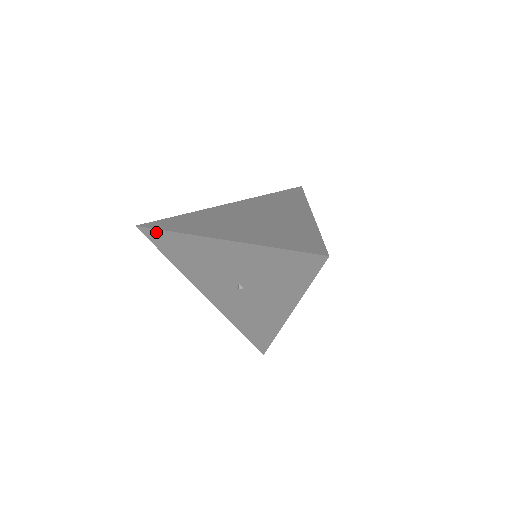
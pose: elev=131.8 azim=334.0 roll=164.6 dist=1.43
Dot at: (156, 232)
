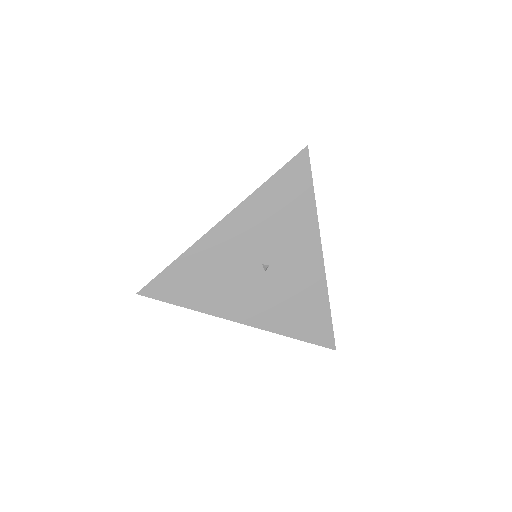
Dot at: (160, 279)
